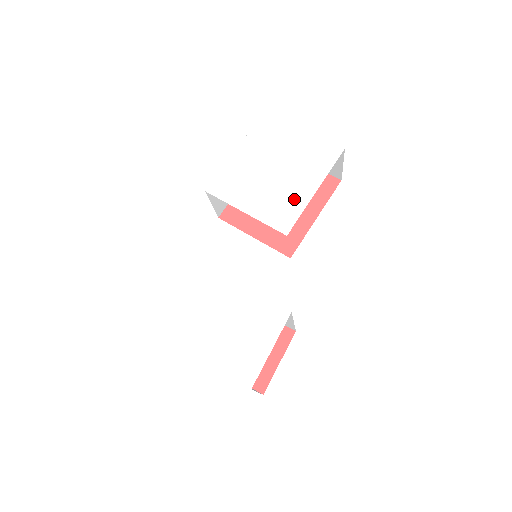
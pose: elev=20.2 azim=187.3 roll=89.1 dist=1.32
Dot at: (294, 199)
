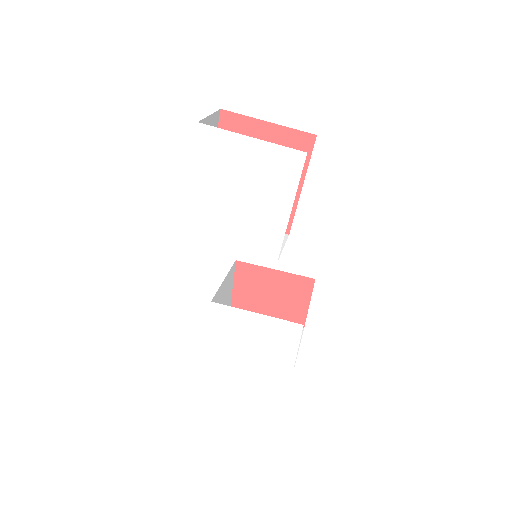
Dot at: (271, 225)
